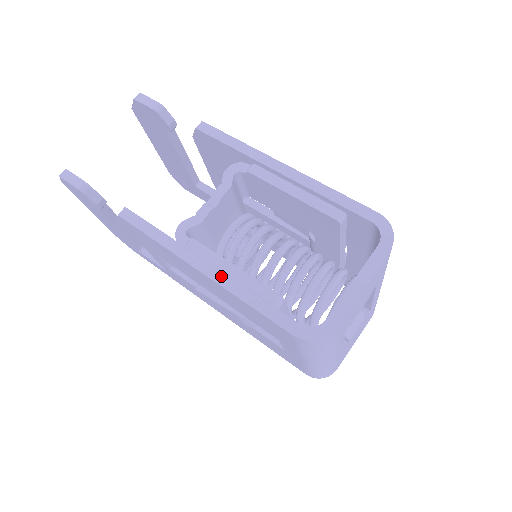
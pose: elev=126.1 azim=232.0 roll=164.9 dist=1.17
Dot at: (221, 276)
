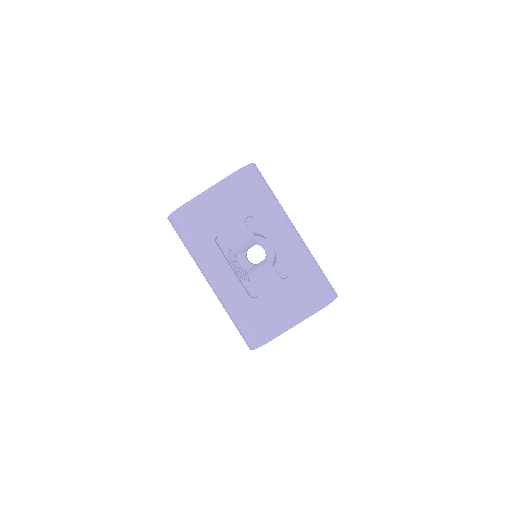
Dot at: occluded
